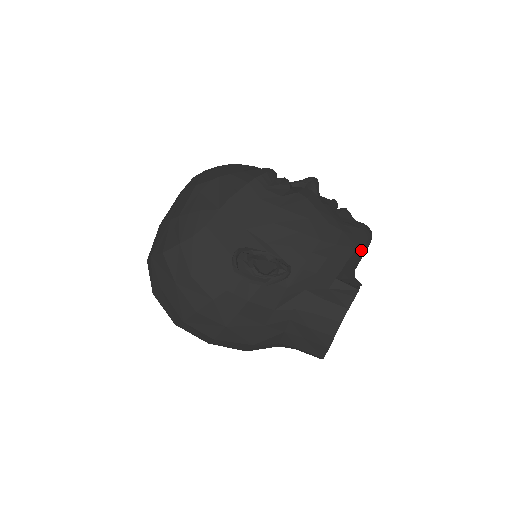
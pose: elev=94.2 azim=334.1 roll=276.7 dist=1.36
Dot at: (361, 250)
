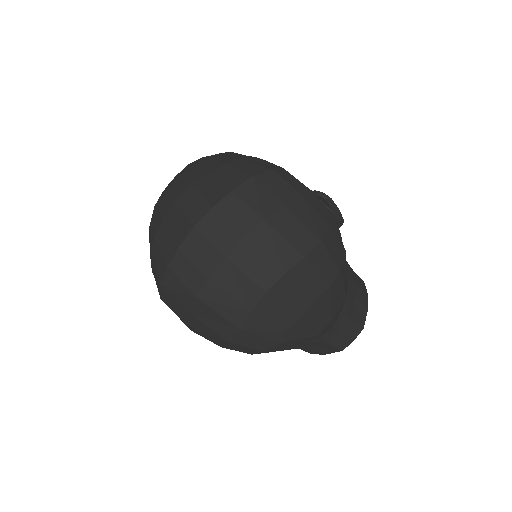
Dot at: occluded
